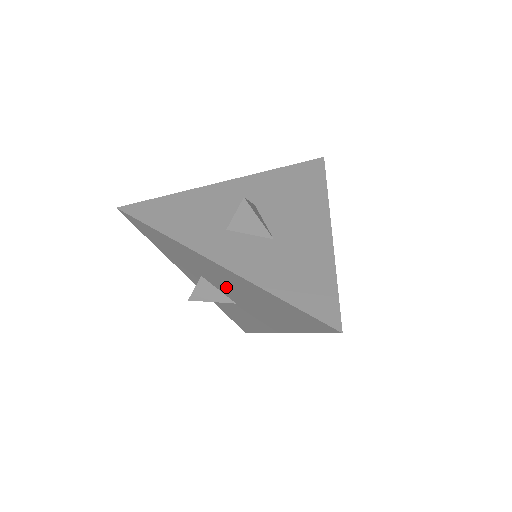
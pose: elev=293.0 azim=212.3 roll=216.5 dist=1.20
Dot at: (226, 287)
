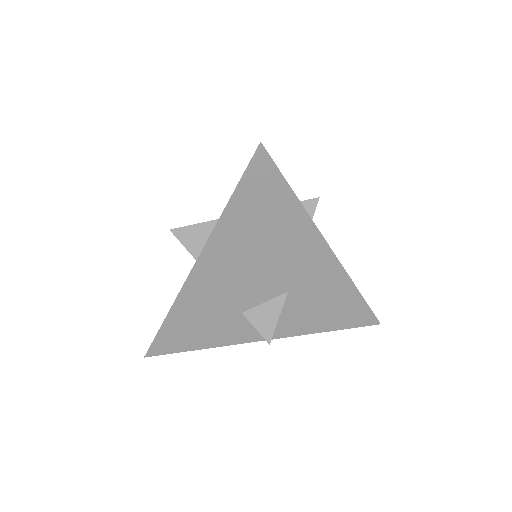
Dot at: (249, 285)
